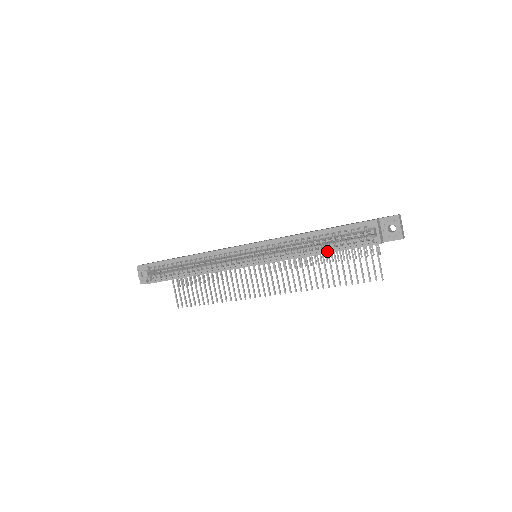
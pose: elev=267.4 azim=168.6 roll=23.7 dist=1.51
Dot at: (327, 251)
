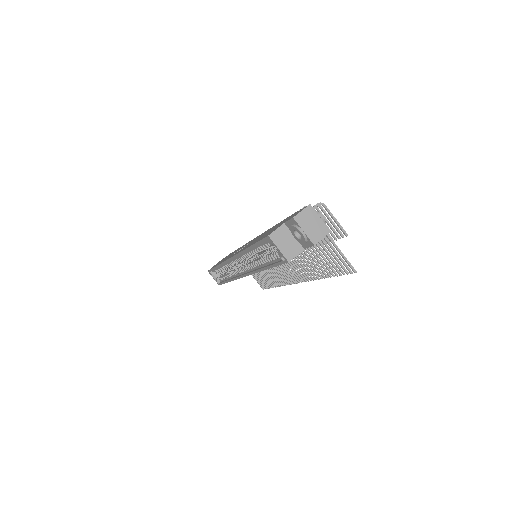
Dot at: (266, 267)
